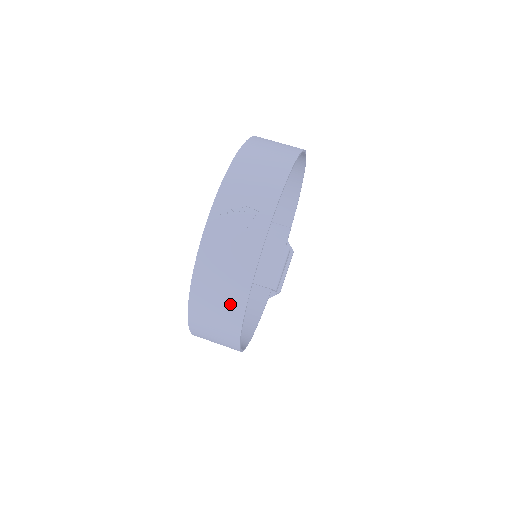
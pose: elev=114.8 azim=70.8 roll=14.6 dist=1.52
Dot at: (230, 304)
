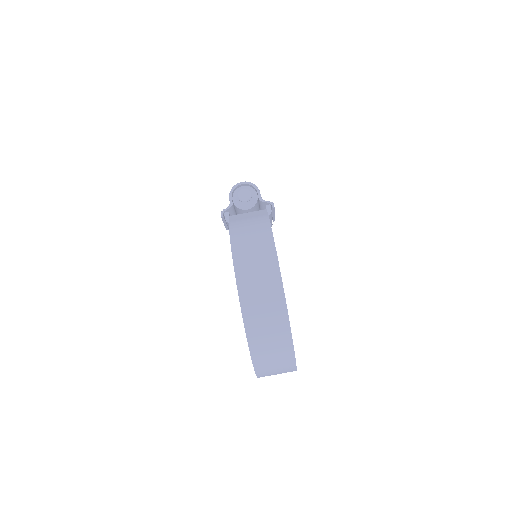
Dot at: occluded
